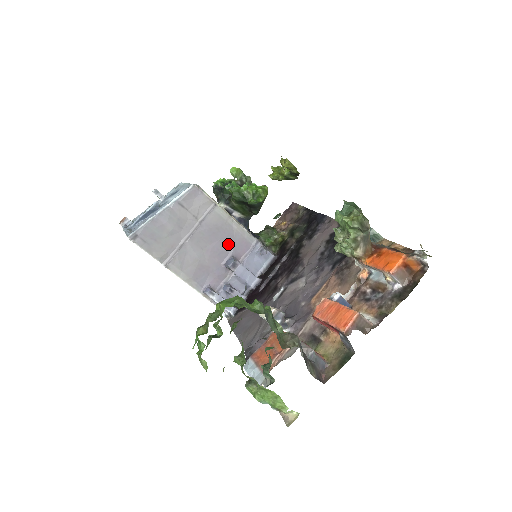
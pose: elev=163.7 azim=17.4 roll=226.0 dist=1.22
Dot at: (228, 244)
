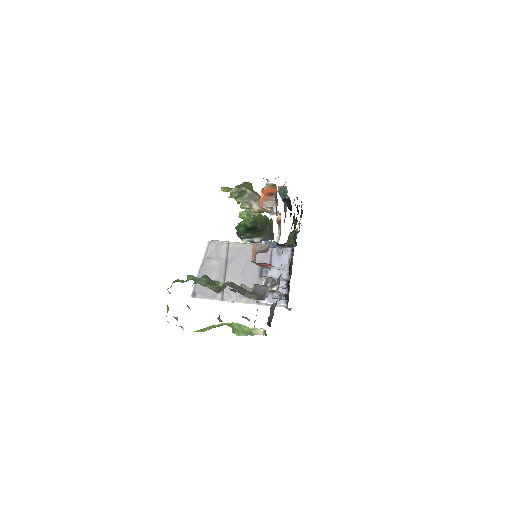
Dot at: occluded
